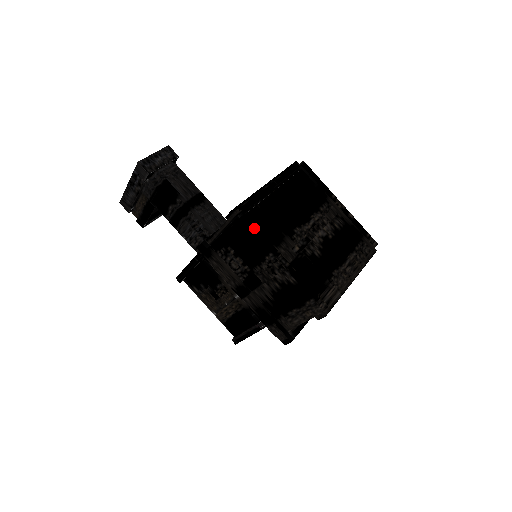
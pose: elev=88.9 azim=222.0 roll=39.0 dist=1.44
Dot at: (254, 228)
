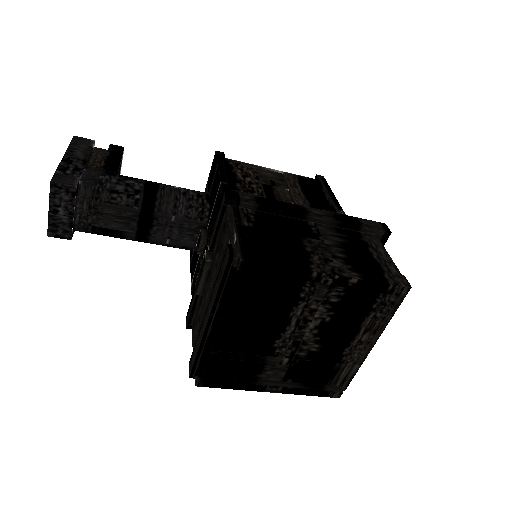
Dot at: (224, 385)
